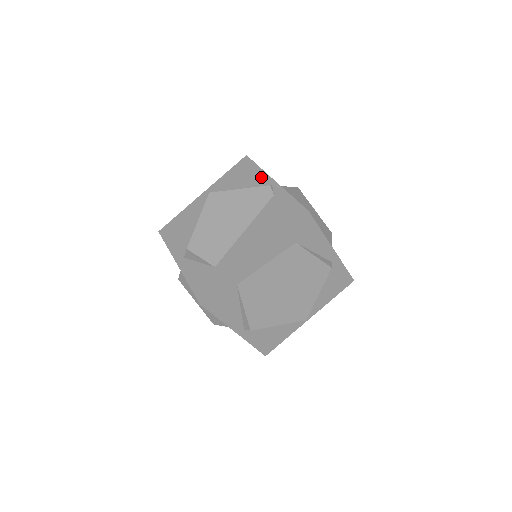
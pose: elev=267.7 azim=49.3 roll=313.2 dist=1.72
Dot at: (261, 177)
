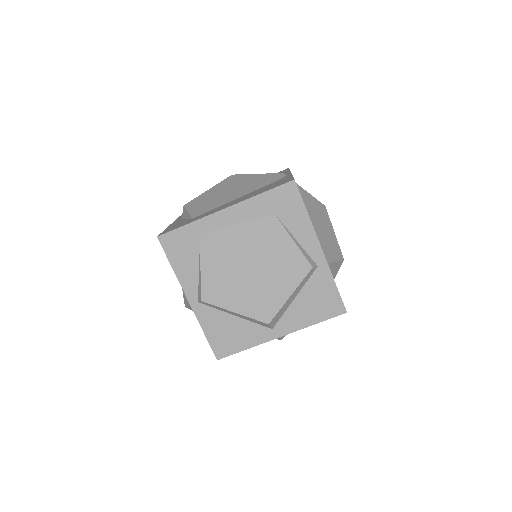
Dot at: occluded
